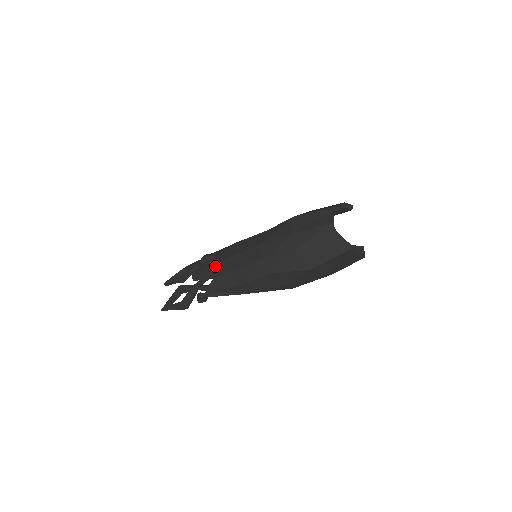
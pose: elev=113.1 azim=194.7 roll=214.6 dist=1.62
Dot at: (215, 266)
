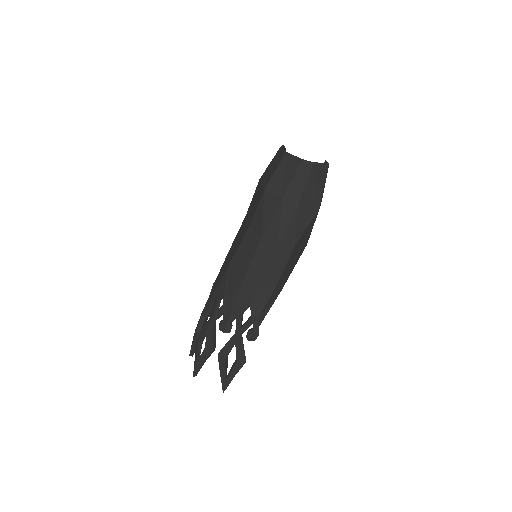
Dot at: (238, 298)
